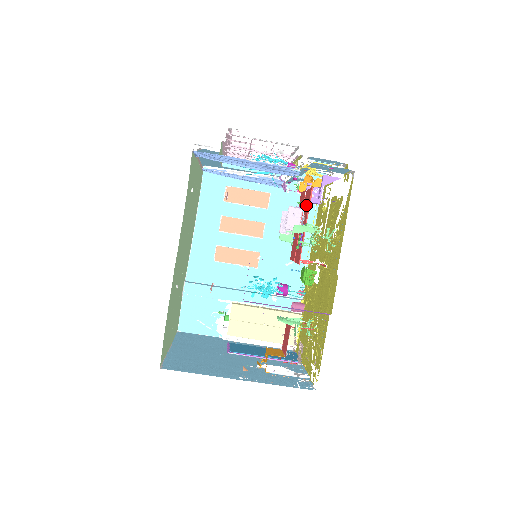
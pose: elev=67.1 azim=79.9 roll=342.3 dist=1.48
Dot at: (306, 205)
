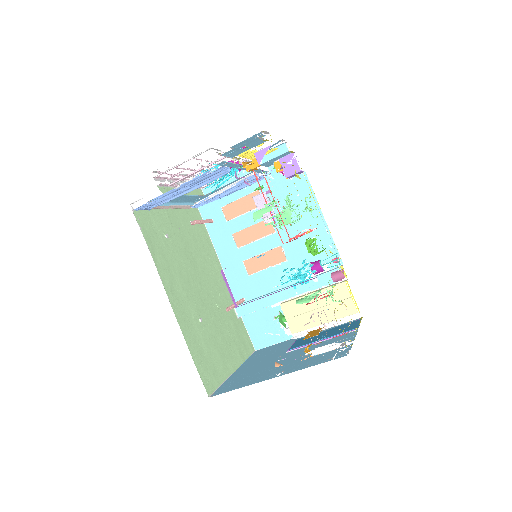
Dot at: (263, 187)
